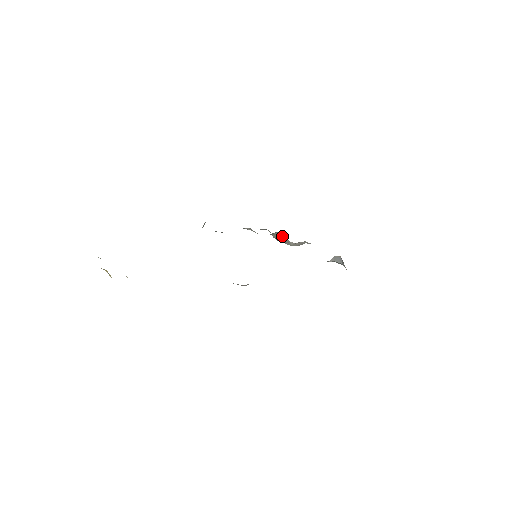
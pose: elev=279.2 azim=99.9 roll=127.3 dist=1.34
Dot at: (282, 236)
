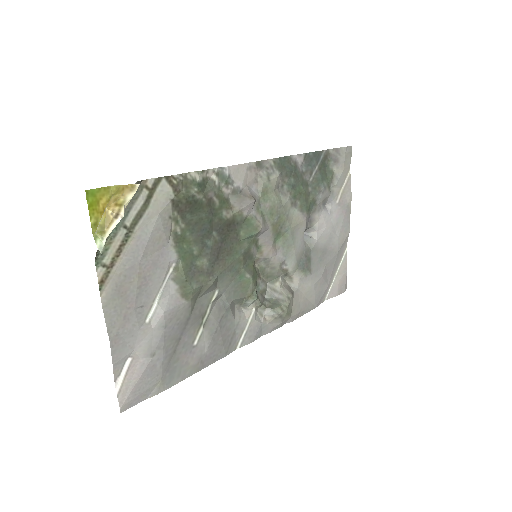
Dot at: (273, 300)
